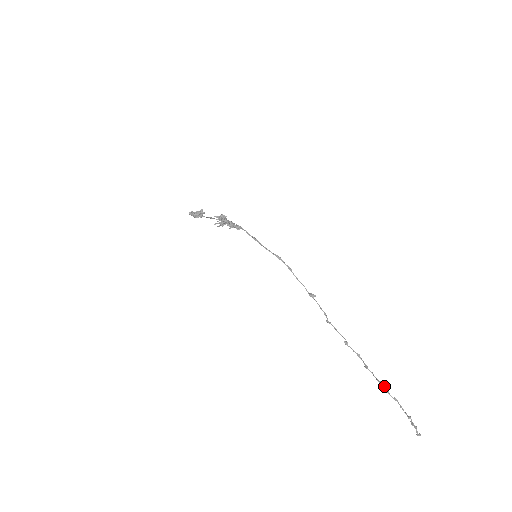
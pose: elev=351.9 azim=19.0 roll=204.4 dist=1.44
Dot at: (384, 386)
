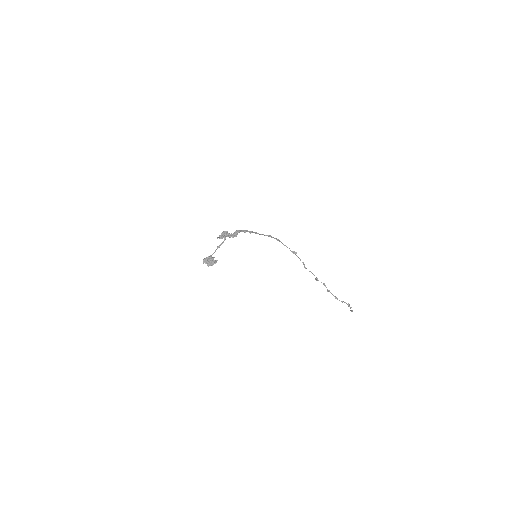
Dot at: occluded
